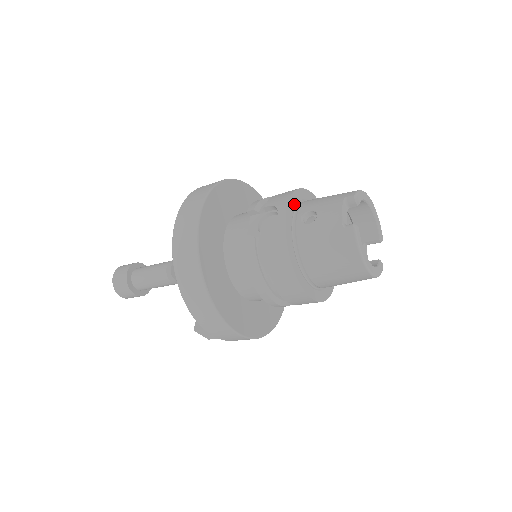
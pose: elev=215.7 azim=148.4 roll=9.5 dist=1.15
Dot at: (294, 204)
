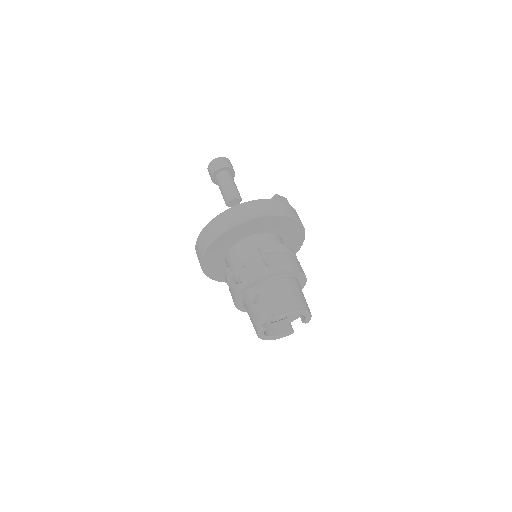
Dot at: (258, 281)
